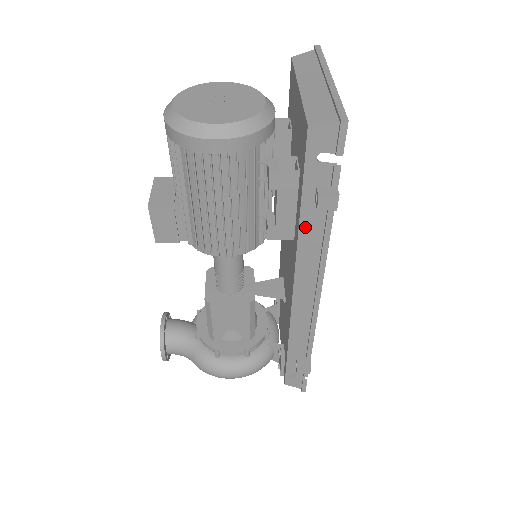
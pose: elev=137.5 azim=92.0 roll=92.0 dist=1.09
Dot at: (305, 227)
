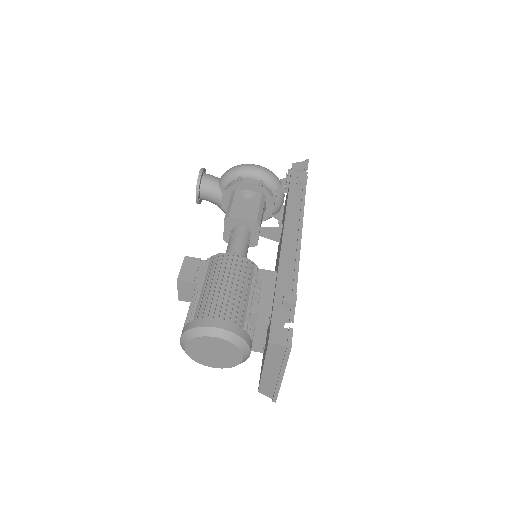
Dot at: occluded
